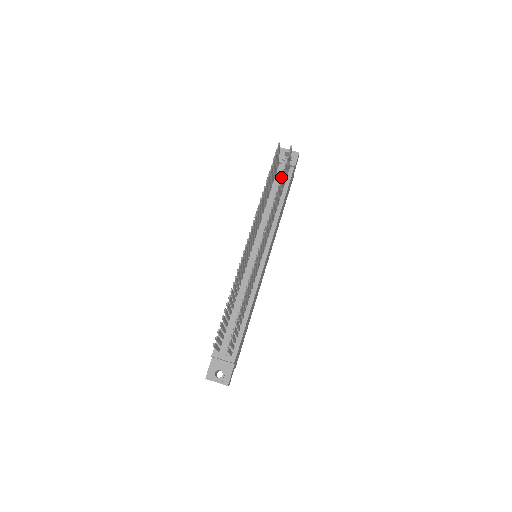
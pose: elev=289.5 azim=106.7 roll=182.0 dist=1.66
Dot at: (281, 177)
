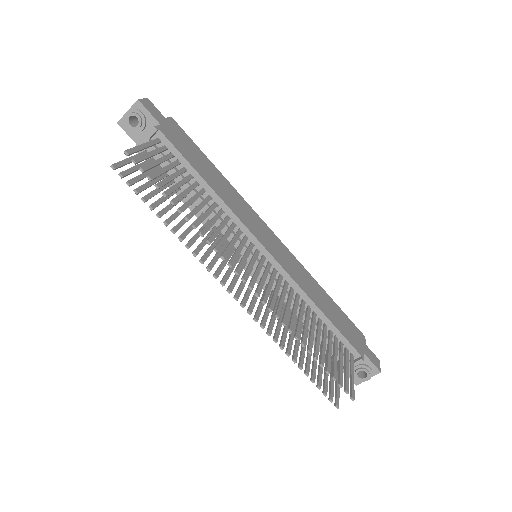
Dot at: (168, 195)
